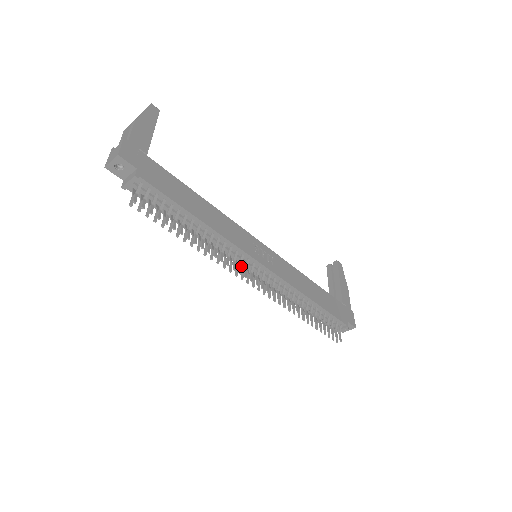
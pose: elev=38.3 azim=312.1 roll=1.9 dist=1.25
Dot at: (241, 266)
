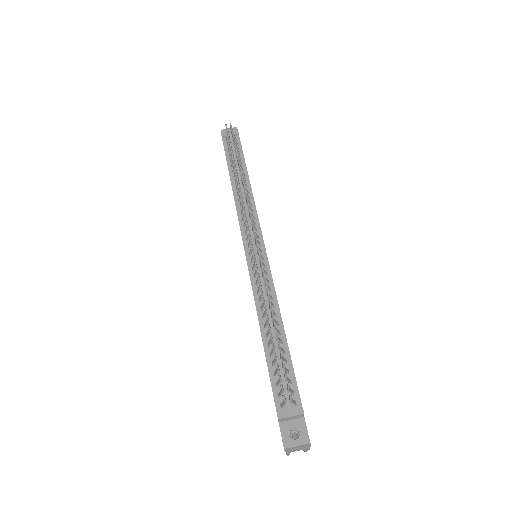
Dot at: occluded
